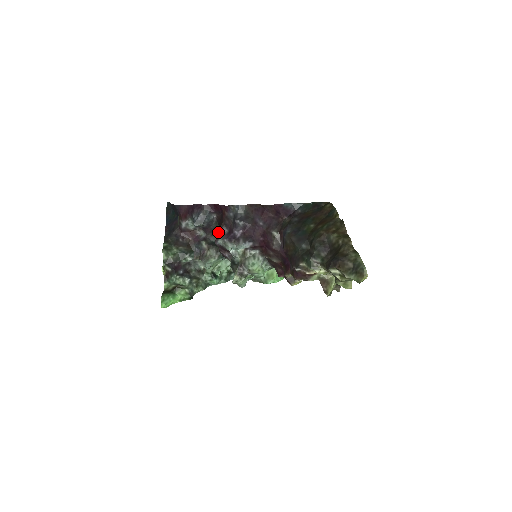
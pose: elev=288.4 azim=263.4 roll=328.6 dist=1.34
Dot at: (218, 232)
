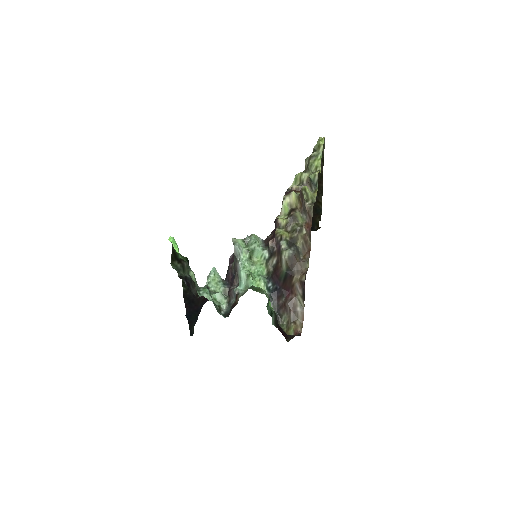
Dot at: occluded
